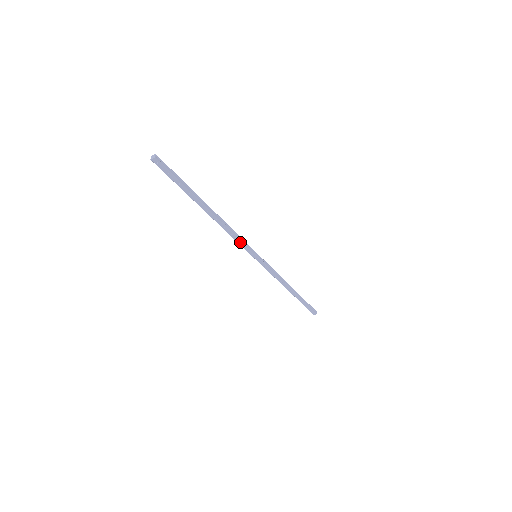
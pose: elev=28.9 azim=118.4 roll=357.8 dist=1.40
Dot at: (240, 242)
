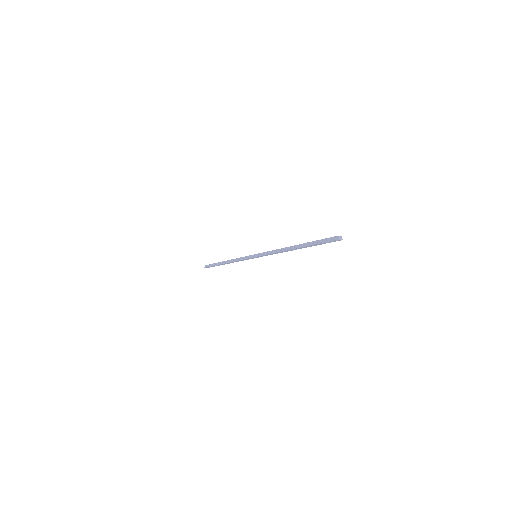
Dot at: (269, 254)
